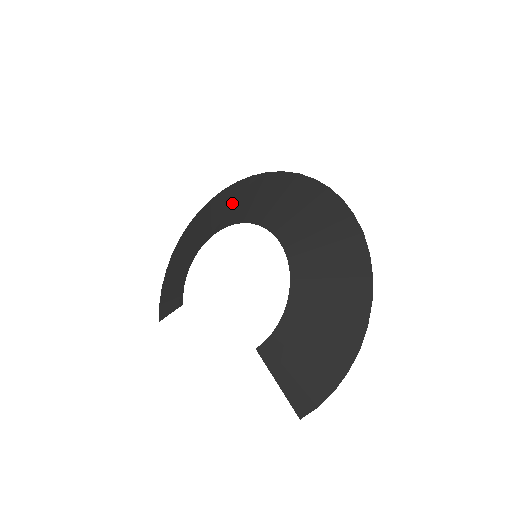
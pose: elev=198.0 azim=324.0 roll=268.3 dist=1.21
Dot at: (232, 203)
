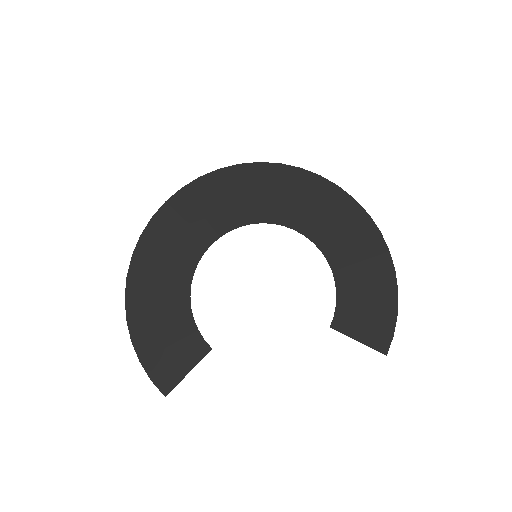
Dot at: (188, 222)
